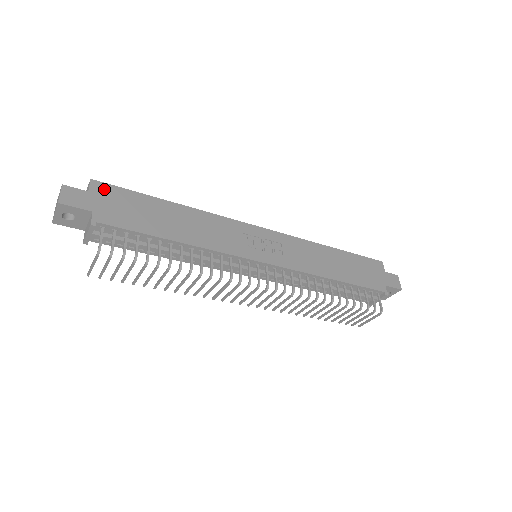
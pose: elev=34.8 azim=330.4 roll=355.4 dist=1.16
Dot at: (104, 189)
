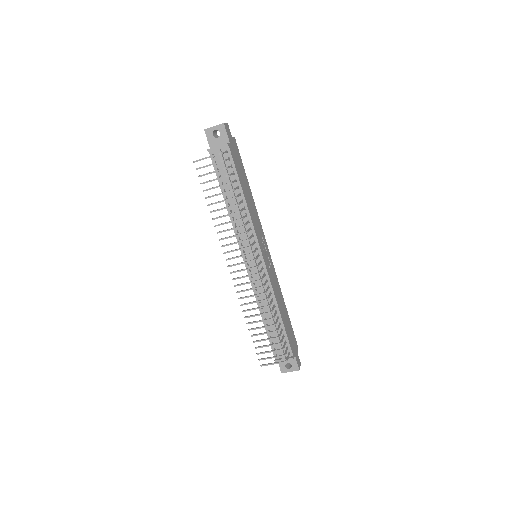
Dot at: (236, 146)
